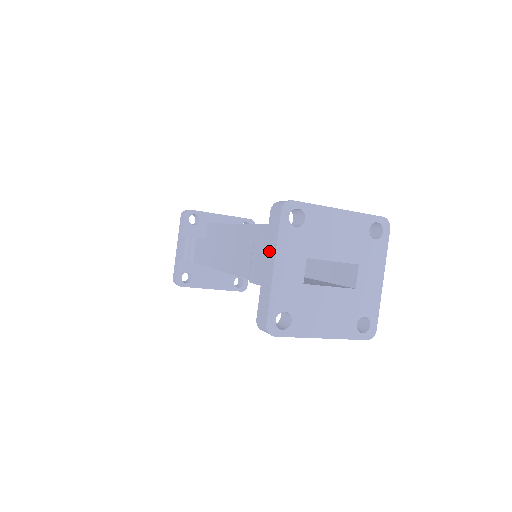
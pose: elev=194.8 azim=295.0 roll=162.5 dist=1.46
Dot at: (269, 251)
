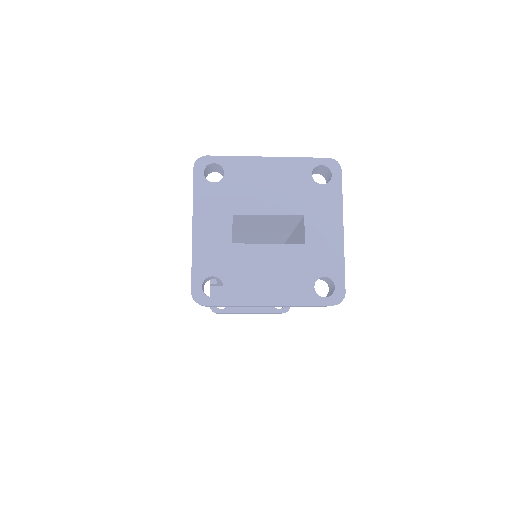
Dot at: occluded
